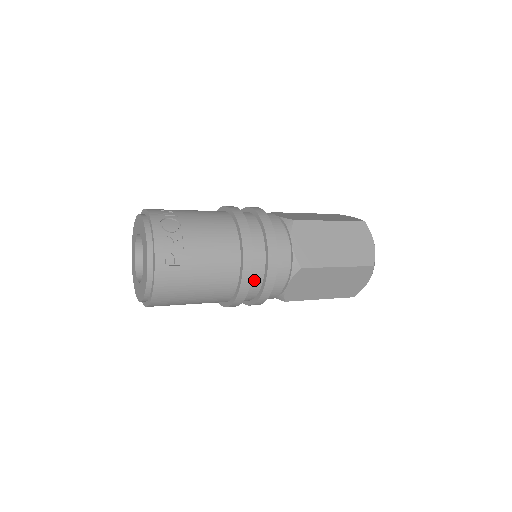
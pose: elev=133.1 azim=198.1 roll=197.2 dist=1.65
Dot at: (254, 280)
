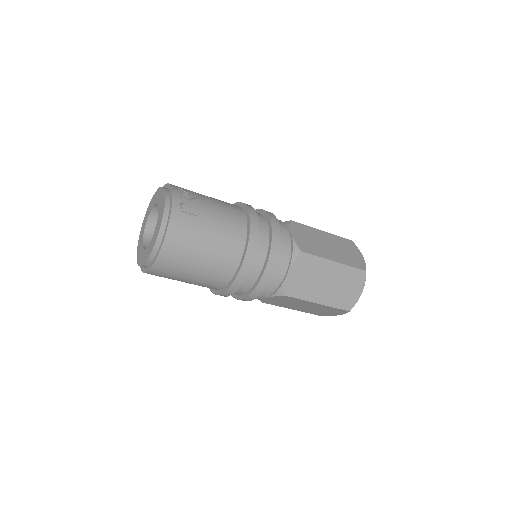
Dot at: (258, 253)
